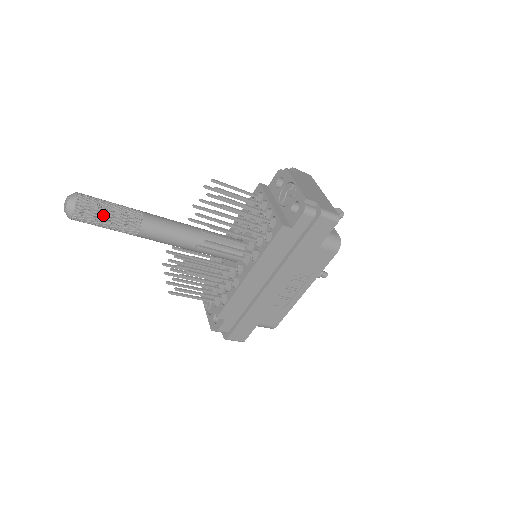
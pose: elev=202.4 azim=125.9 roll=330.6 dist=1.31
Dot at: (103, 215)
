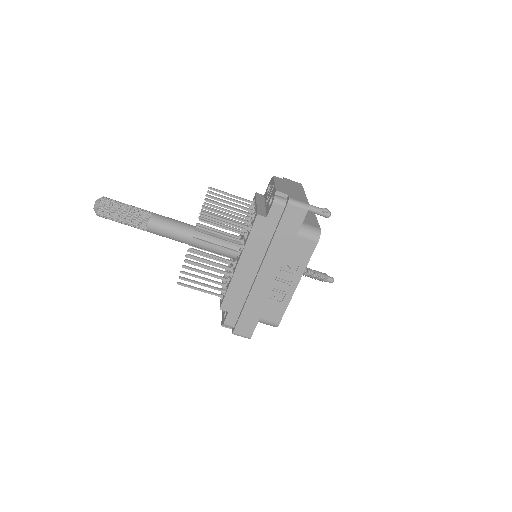
Dot at: (119, 212)
